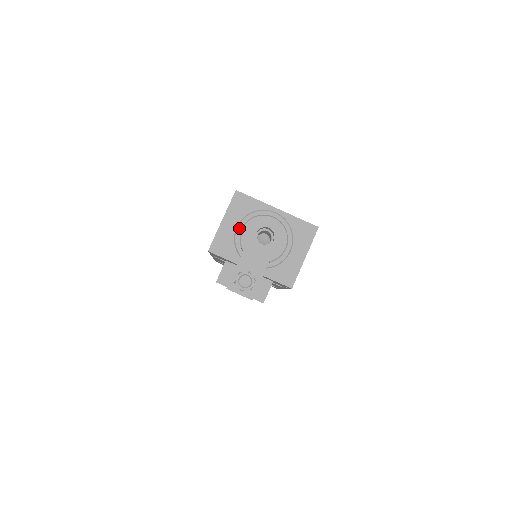
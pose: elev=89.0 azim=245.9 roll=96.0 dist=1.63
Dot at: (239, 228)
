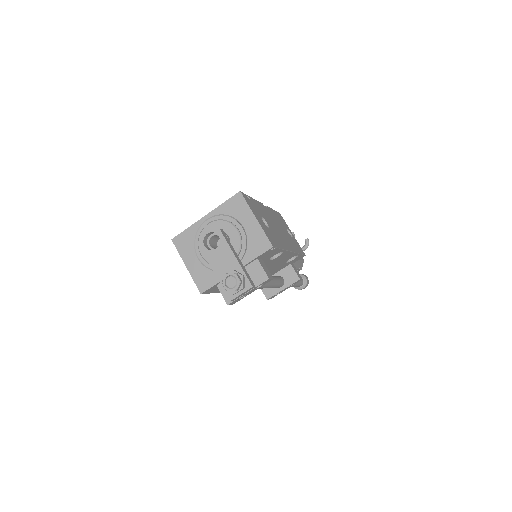
Dot at: (200, 257)
